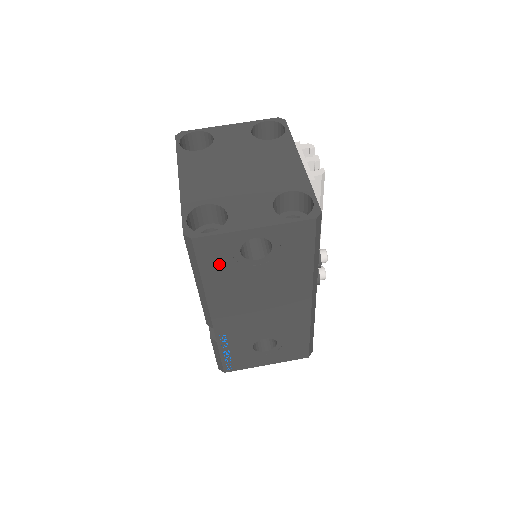
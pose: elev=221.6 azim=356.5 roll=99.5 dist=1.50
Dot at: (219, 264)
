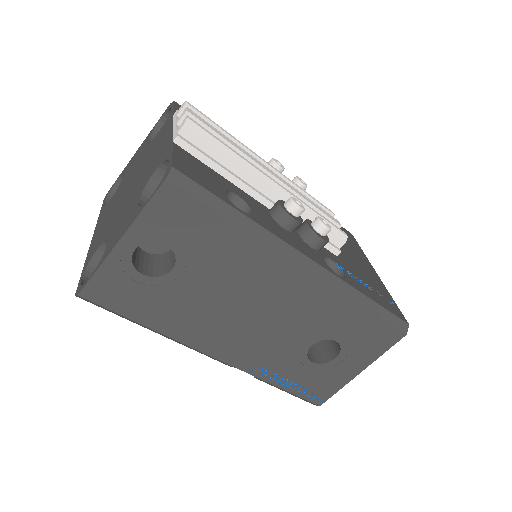
Dot at: (141, 301)
